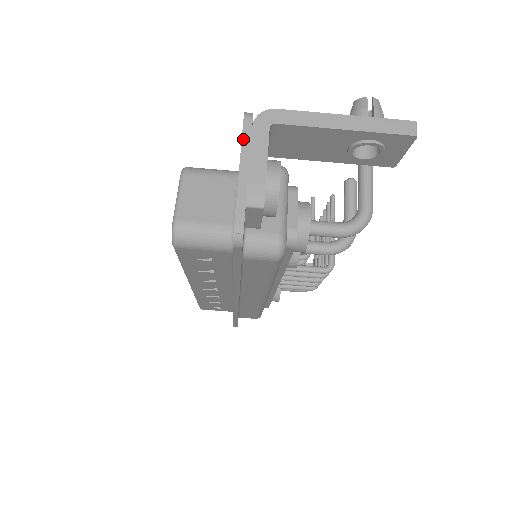
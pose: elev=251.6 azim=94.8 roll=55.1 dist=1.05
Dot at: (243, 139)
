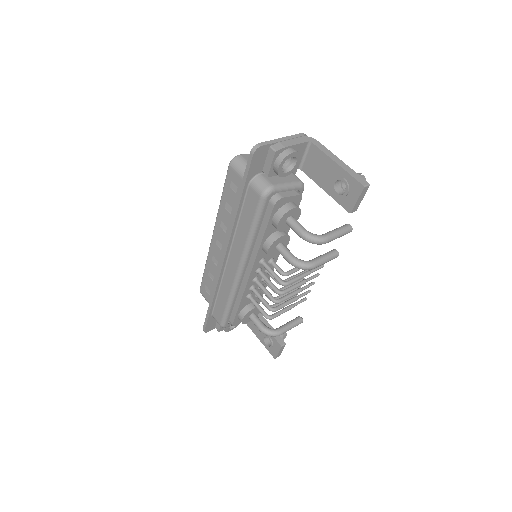
Dot at: (294, 135)
